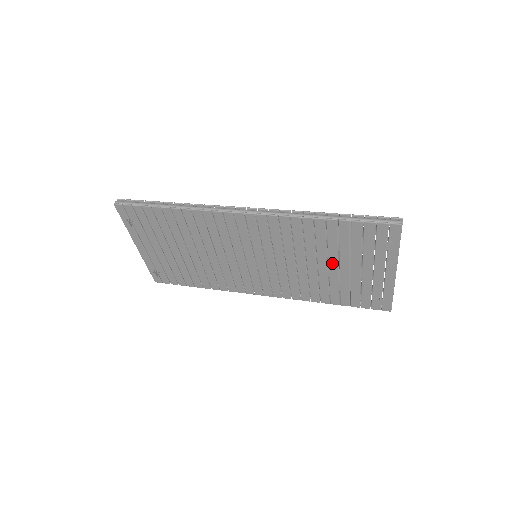
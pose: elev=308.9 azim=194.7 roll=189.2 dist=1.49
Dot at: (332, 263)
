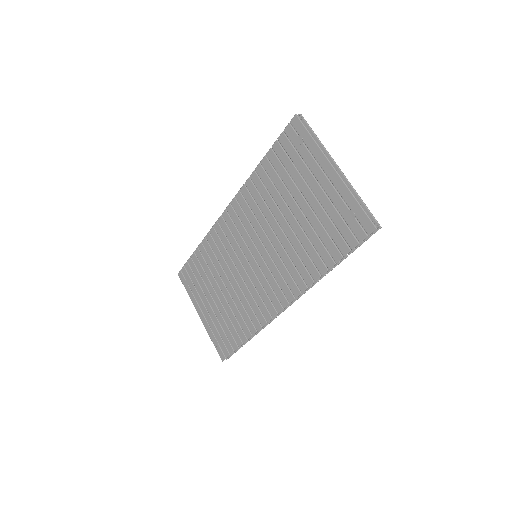
Dot at: (292, 206)
